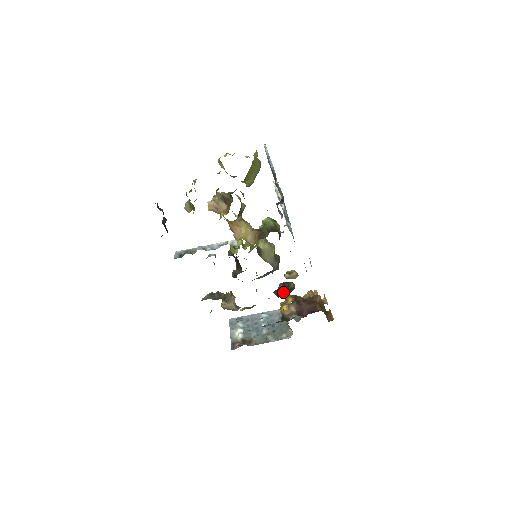
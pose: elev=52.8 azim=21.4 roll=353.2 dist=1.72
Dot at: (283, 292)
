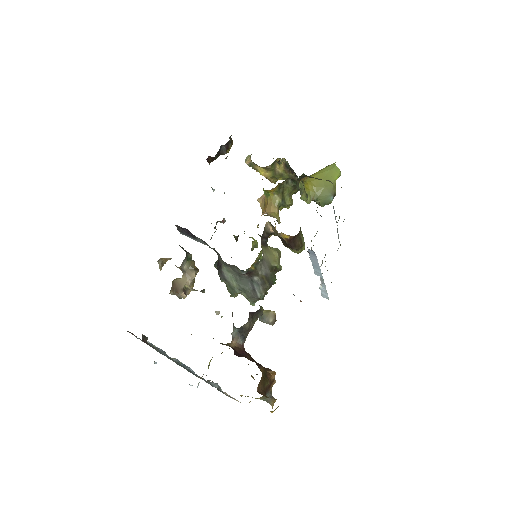
Dot at: occluded
